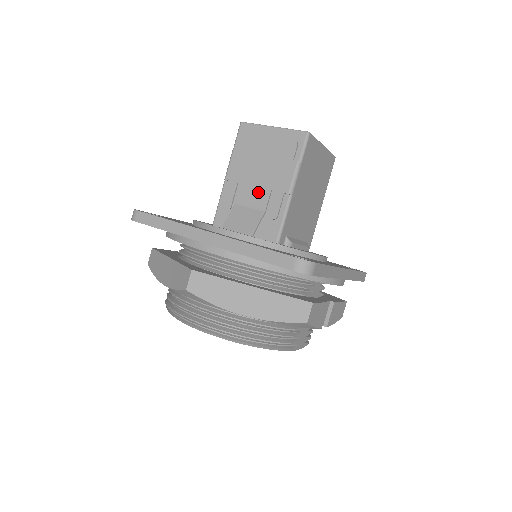
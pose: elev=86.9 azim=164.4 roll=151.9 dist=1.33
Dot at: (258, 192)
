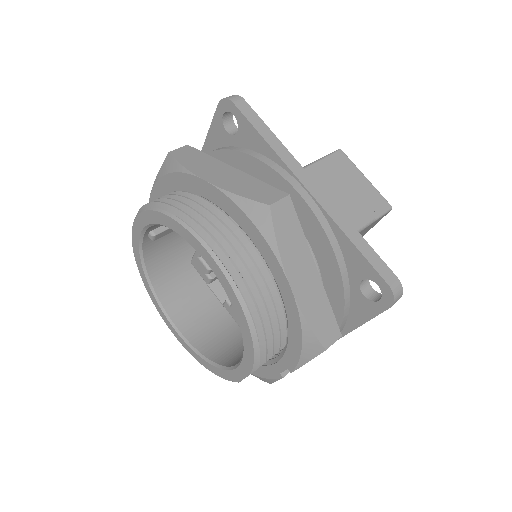
Dot at: occluded
